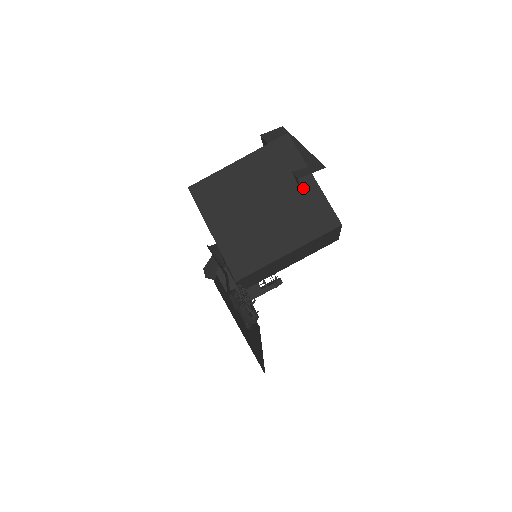
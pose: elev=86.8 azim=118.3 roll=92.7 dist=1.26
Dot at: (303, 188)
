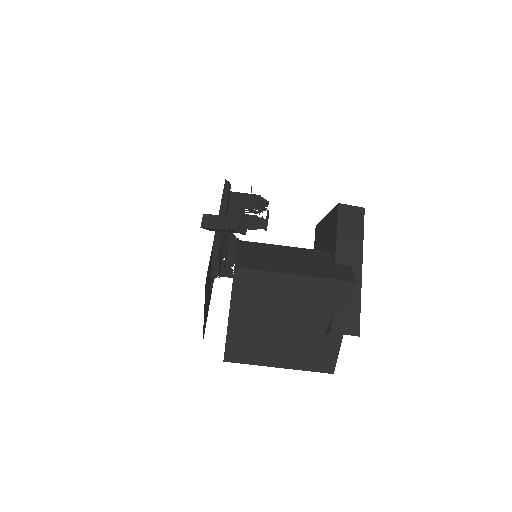
Dot at: occluded
